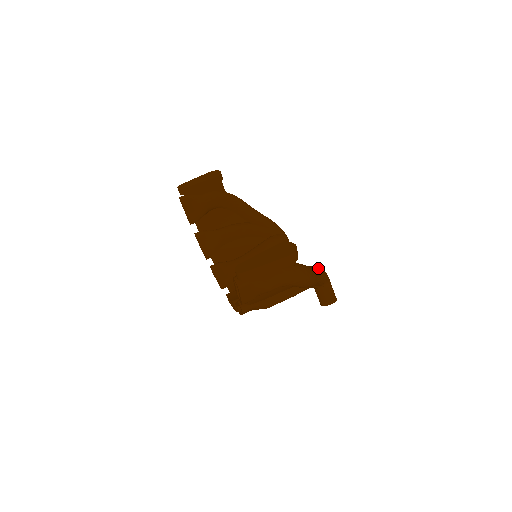
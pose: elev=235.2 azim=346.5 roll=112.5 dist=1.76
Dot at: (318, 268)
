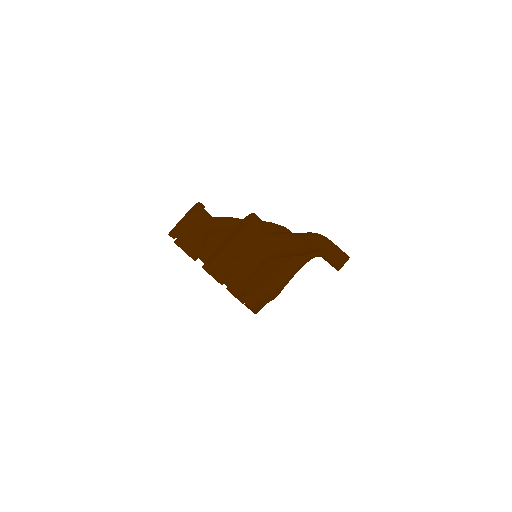
Dot at: (307, 233)
